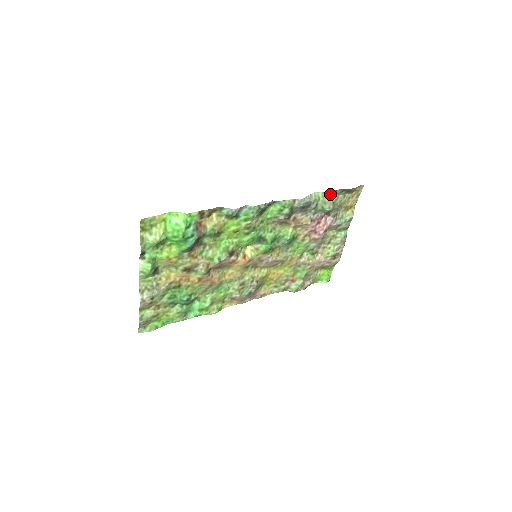
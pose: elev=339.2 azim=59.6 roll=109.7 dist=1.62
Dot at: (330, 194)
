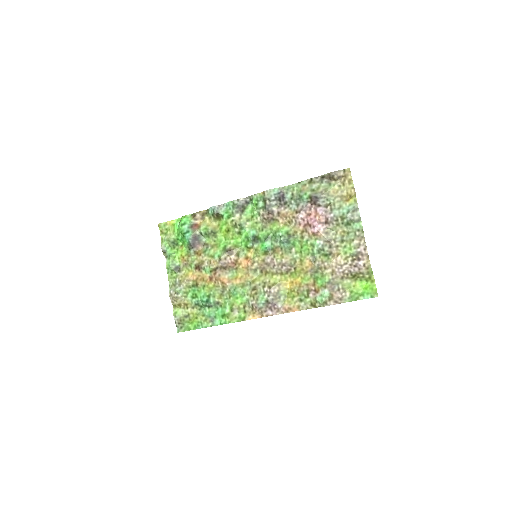
Dot at: (306, 183)
